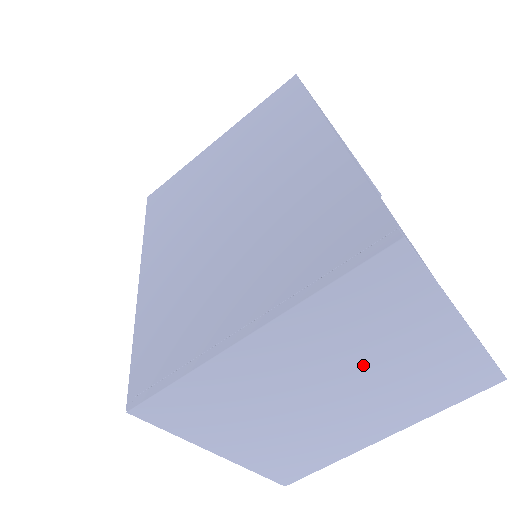
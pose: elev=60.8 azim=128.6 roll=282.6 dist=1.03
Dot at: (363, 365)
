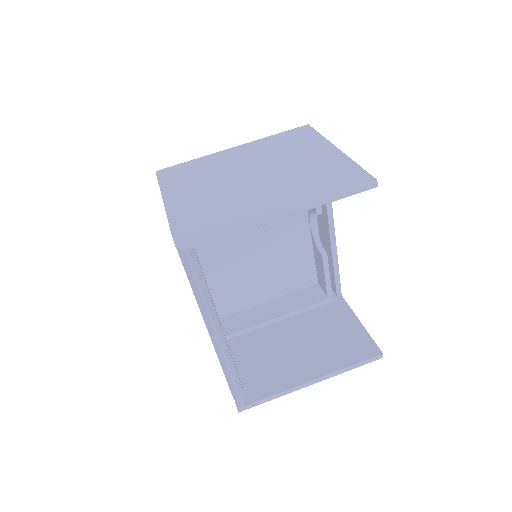
Dot at: (279, 162)
